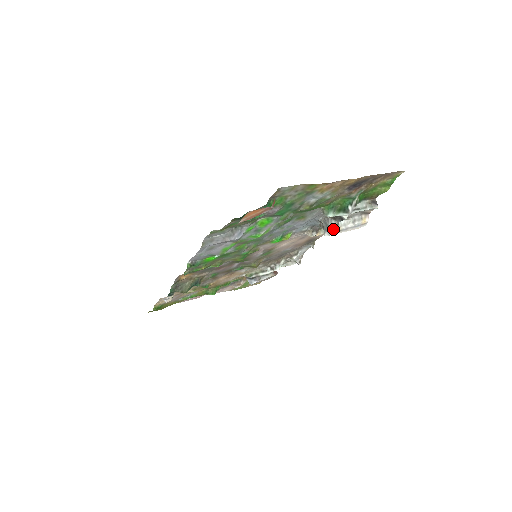
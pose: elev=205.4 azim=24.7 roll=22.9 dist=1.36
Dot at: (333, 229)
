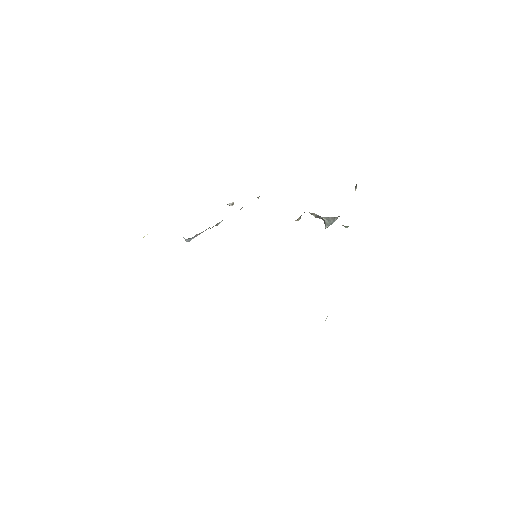
Dot at: occluded
